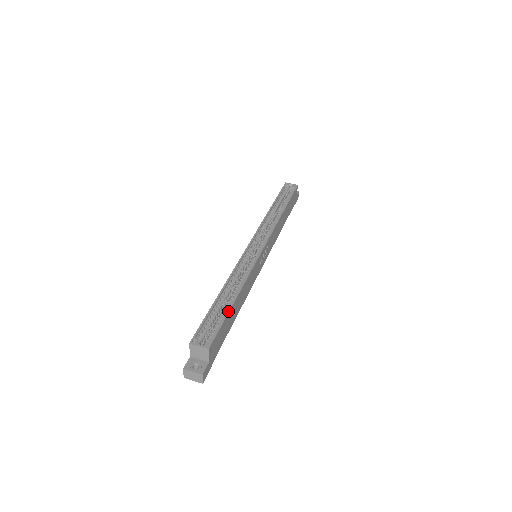
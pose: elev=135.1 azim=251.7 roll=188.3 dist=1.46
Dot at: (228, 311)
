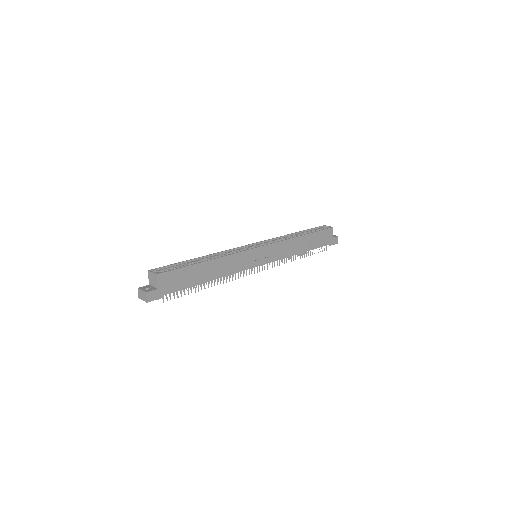
Dot at: (192, 264)
